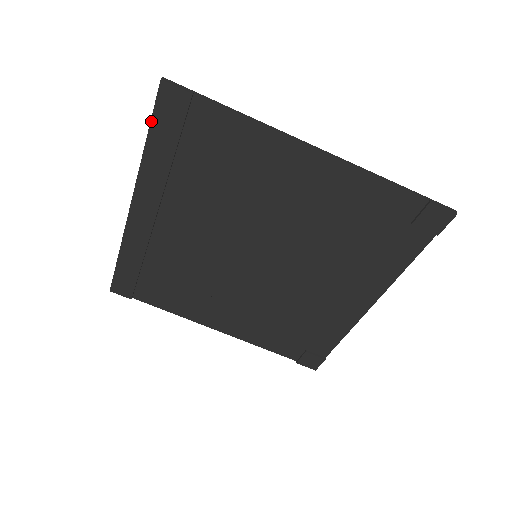
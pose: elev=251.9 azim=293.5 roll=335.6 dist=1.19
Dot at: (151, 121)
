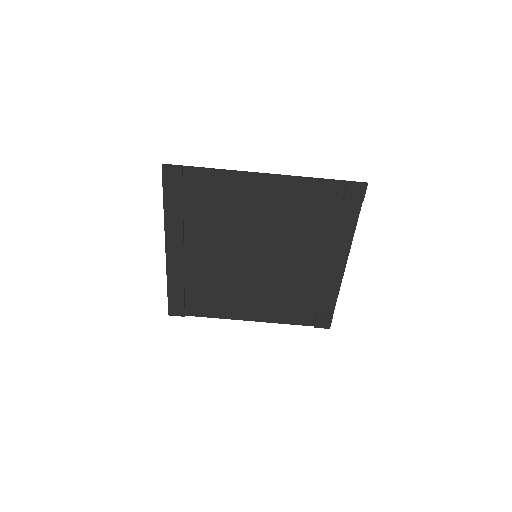
Dot at: (163, 191)
